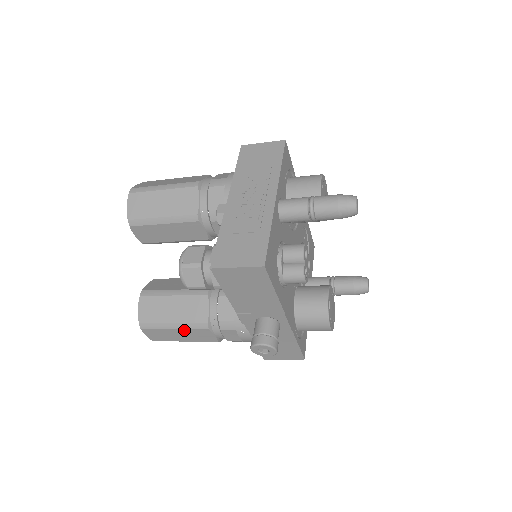
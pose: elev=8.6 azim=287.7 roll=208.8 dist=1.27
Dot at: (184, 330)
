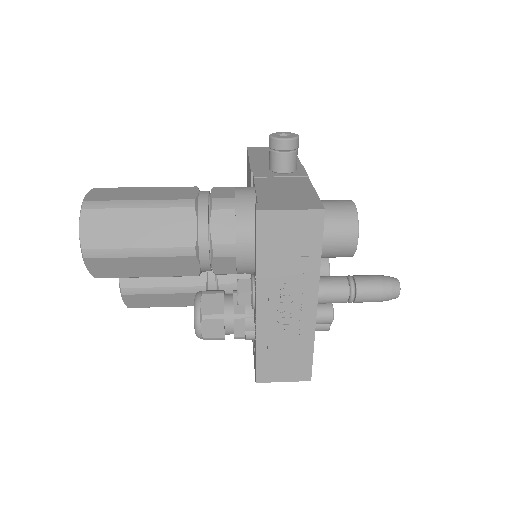
Dot at: occluded
